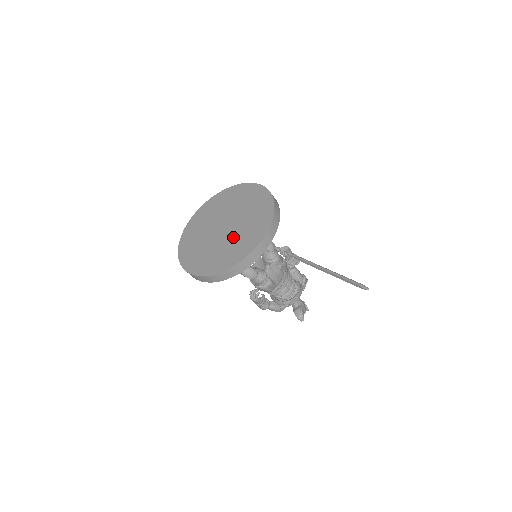
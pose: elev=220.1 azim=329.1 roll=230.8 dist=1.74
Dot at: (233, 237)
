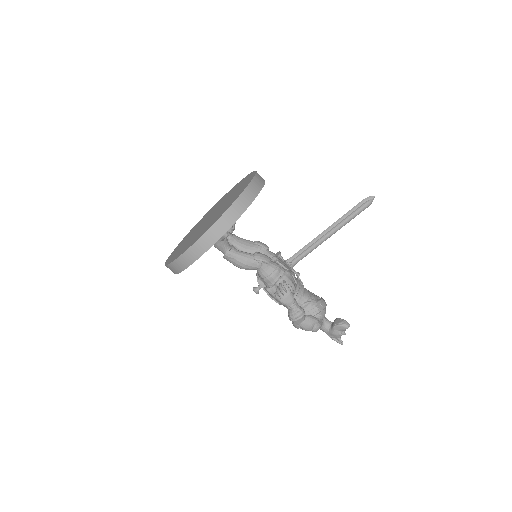
Dot at: (226, 202)
